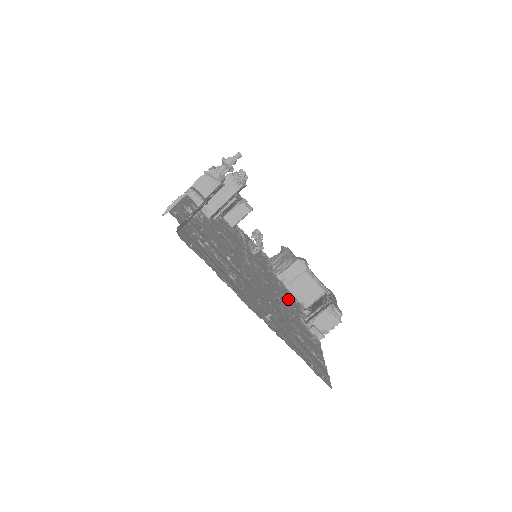
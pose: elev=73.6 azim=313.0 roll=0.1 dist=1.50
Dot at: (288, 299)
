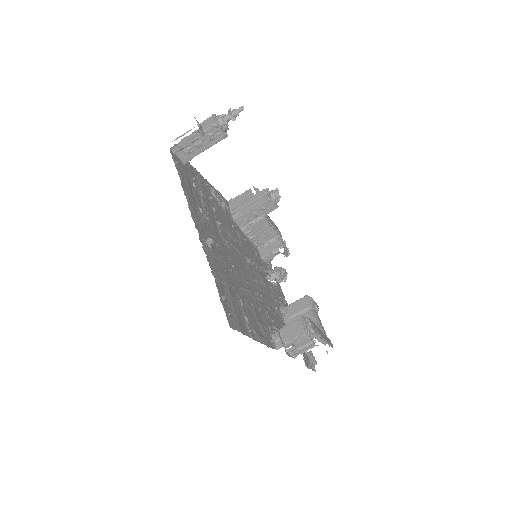
Dot at: (272, 314)
